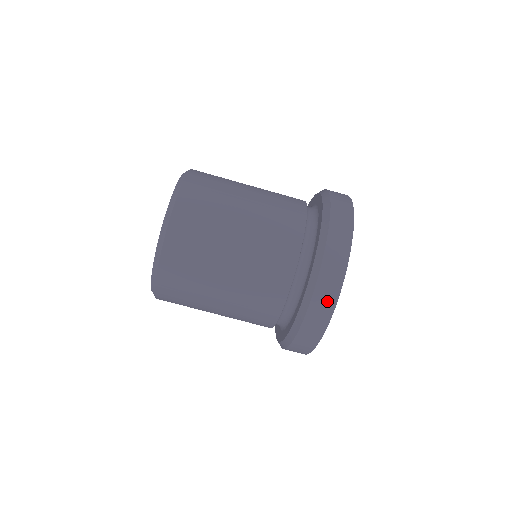
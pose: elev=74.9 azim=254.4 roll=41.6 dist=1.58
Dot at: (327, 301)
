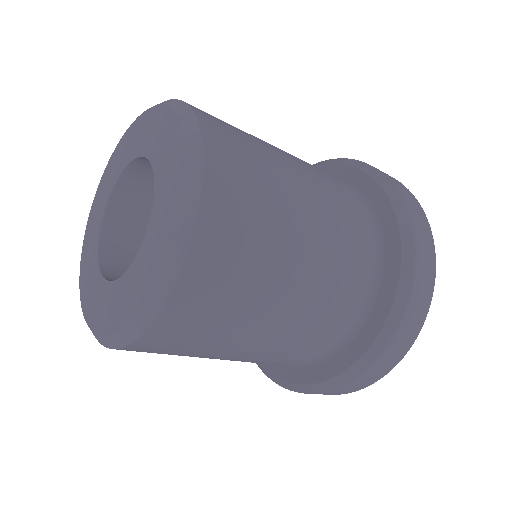
Dot at: occluded
